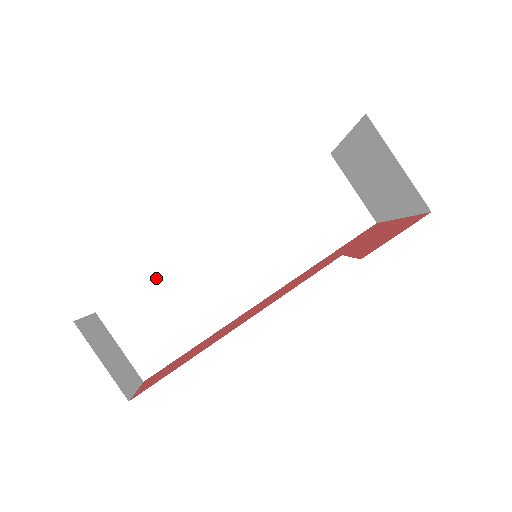
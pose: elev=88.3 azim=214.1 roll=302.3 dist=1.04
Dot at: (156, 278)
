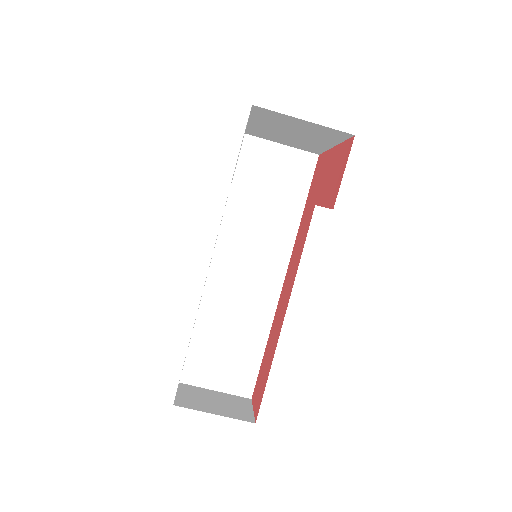
Dot at: (199, 325)
